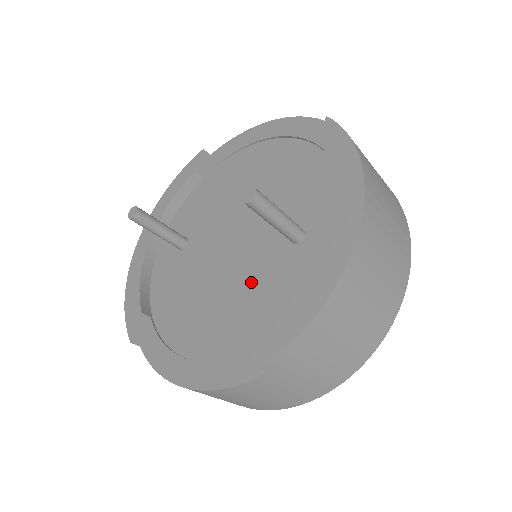
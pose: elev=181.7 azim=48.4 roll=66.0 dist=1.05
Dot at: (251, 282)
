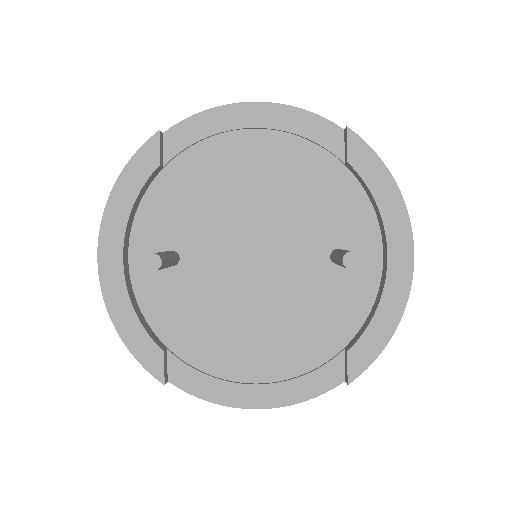
Dot at: (296, 303)
